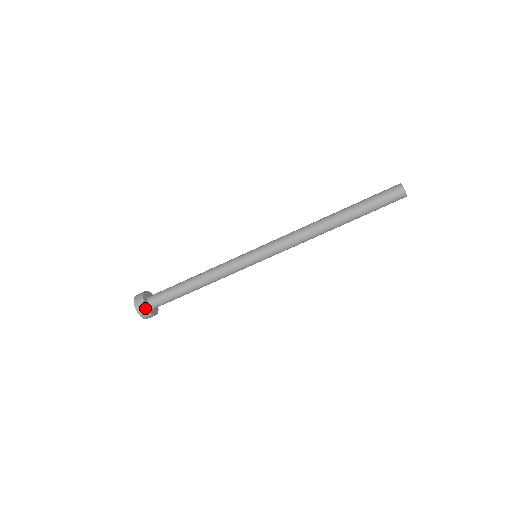
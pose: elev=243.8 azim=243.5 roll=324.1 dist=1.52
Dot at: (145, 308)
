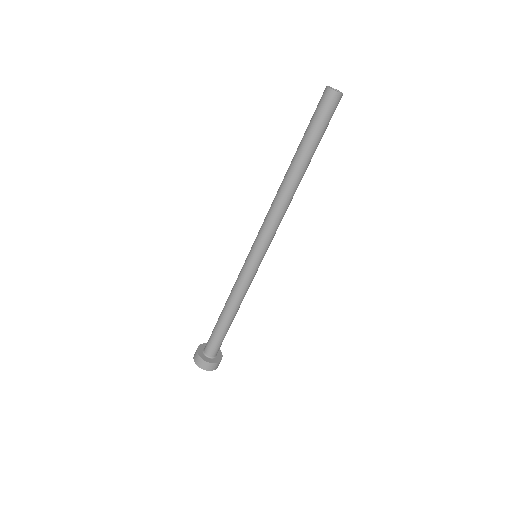
Dot at: (208, 363)
